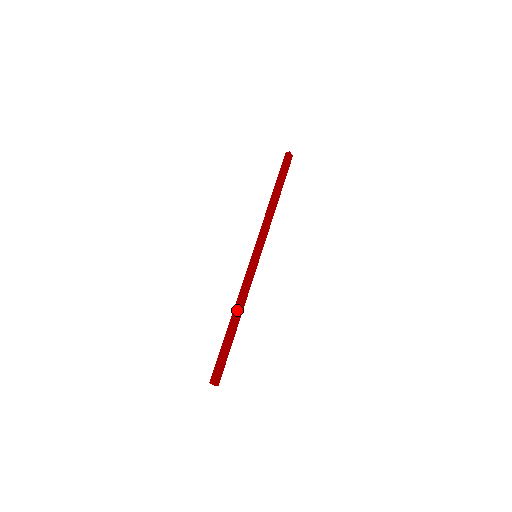
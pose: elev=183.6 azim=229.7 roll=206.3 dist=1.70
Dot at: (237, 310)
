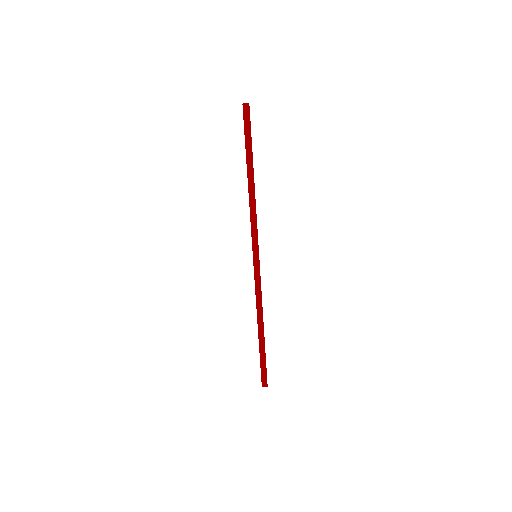
Dot at: occluded
